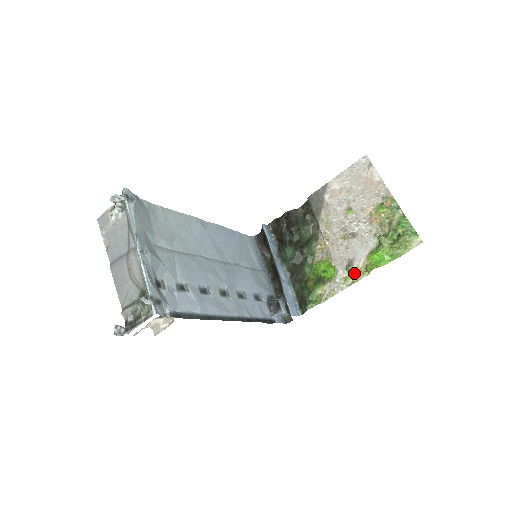
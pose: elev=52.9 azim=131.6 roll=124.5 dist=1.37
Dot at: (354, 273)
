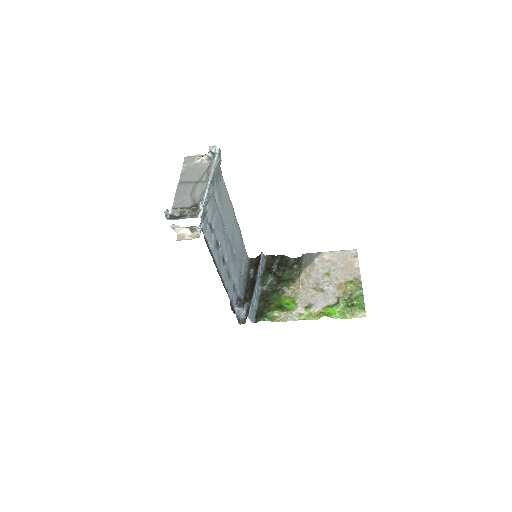
Dot at: (309, 313)
